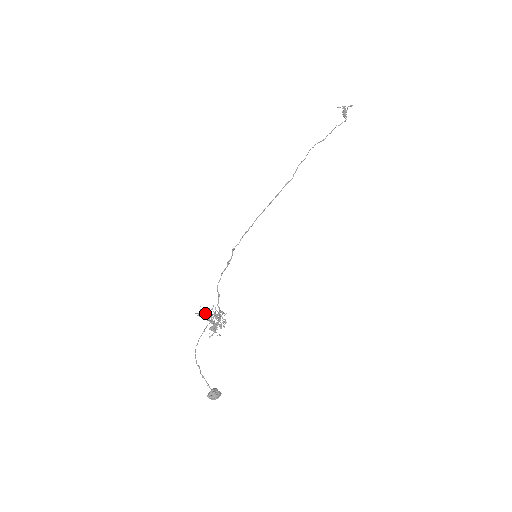
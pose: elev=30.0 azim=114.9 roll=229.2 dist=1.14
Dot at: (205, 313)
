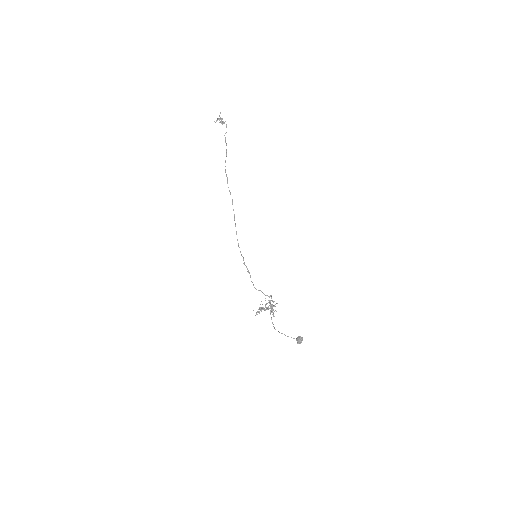
Dot at: (260, 310)
